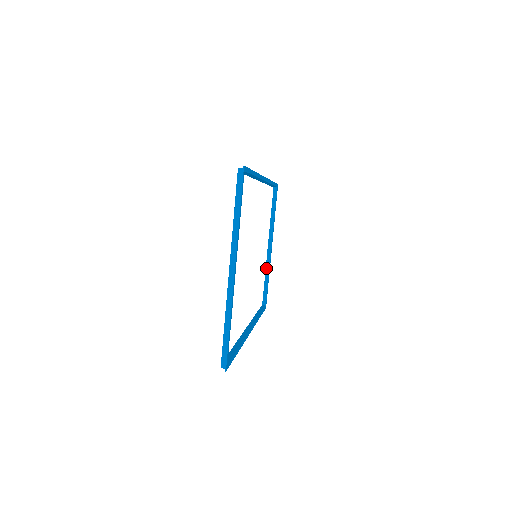
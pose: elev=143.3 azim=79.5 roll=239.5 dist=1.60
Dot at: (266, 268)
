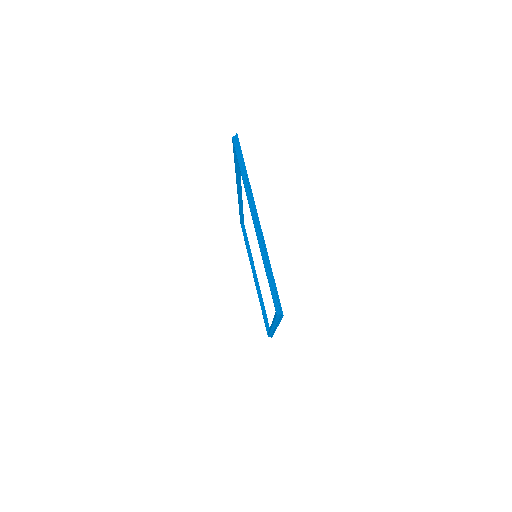
Dot at: (259, 298)
